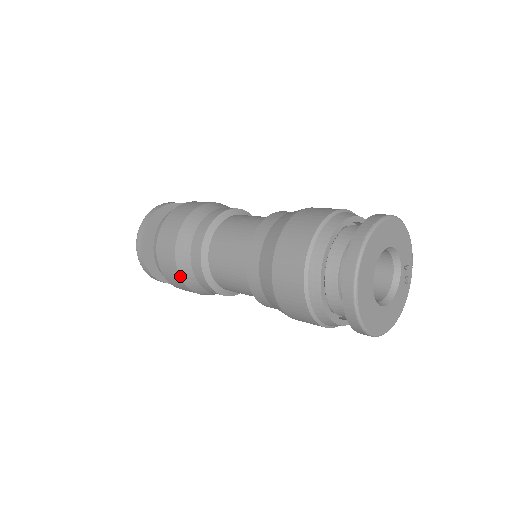
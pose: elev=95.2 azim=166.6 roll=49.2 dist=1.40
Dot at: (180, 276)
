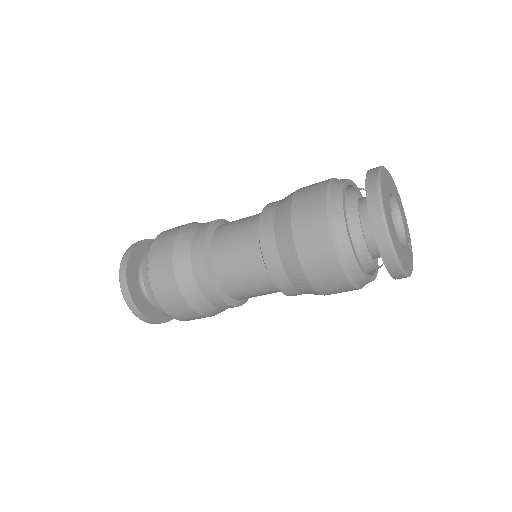
Dot at: (174, 274)
